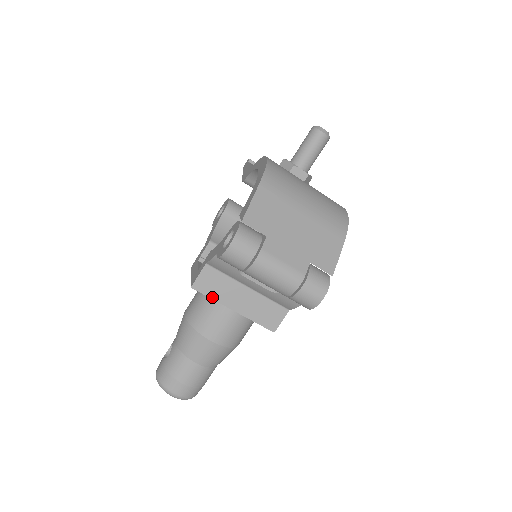
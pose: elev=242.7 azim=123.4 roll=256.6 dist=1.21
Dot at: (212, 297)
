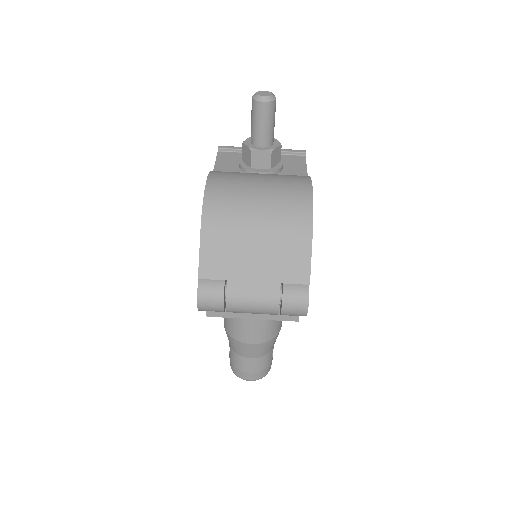
Dot at: (228, 316)
